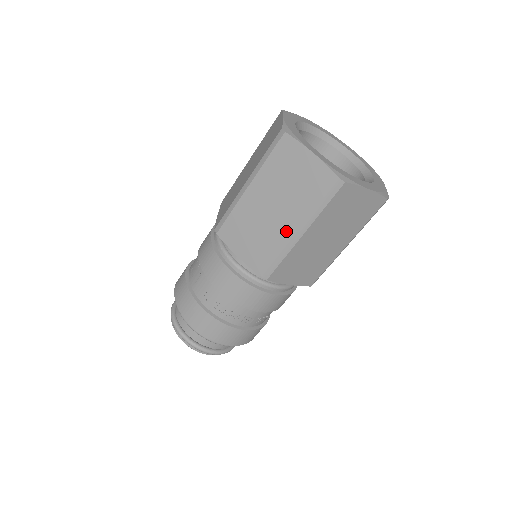
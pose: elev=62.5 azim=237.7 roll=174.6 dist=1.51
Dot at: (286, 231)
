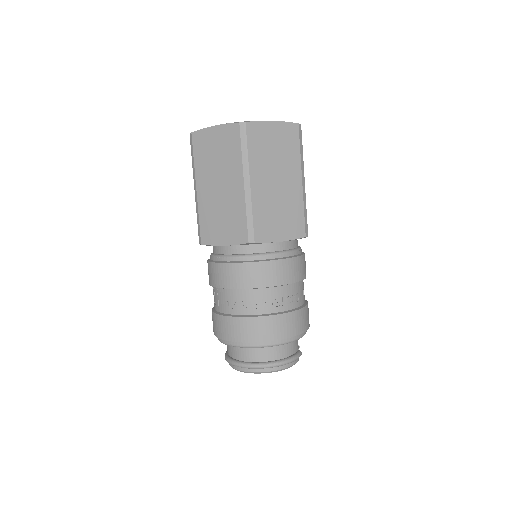
Dot at: (238, 192)
